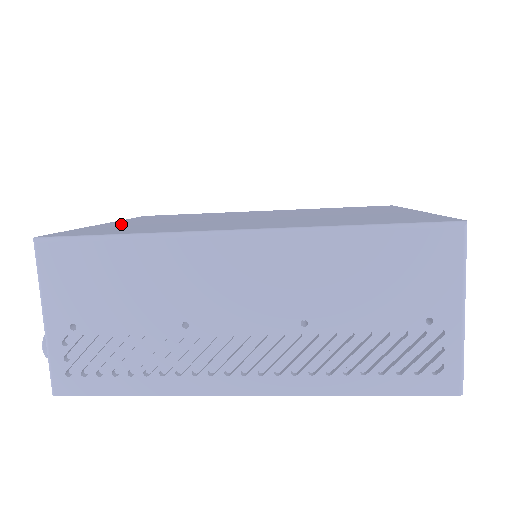
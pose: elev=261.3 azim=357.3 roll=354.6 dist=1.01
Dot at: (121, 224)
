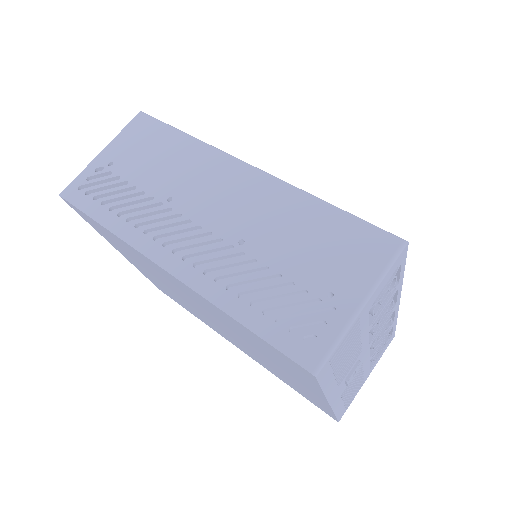
Dot at: occluded
